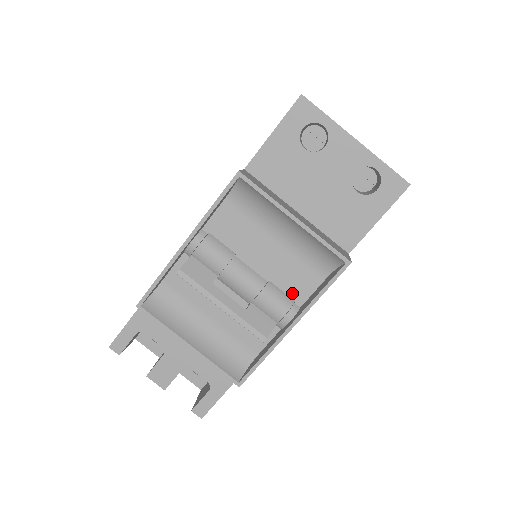
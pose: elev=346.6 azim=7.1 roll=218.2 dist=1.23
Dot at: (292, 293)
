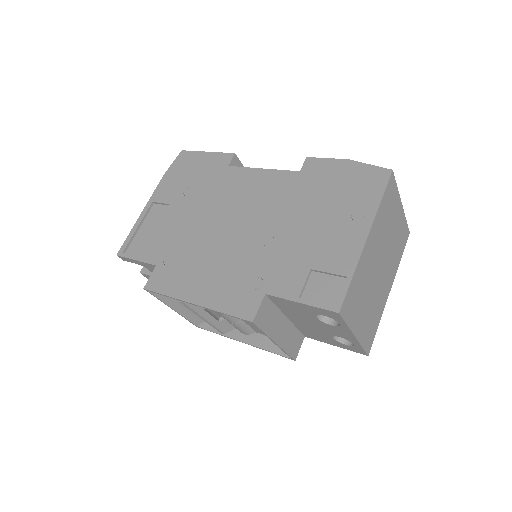
Dot at: (255, 329)
